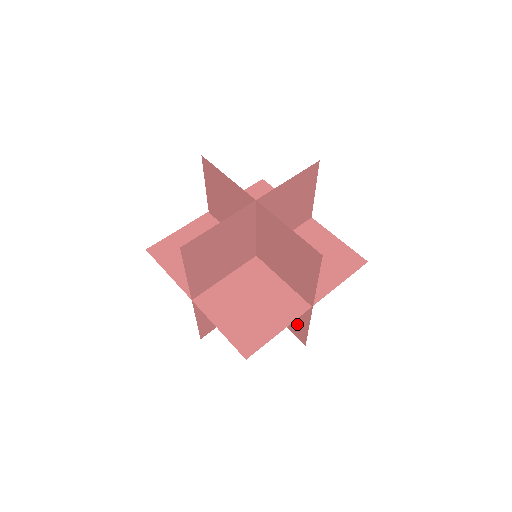
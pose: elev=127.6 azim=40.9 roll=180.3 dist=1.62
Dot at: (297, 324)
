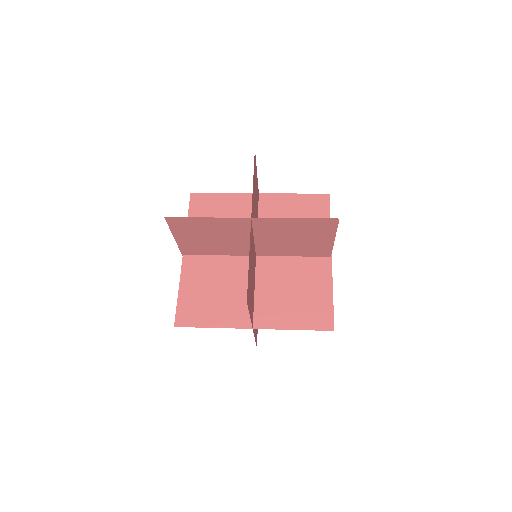
Dot at: (318, 304)
